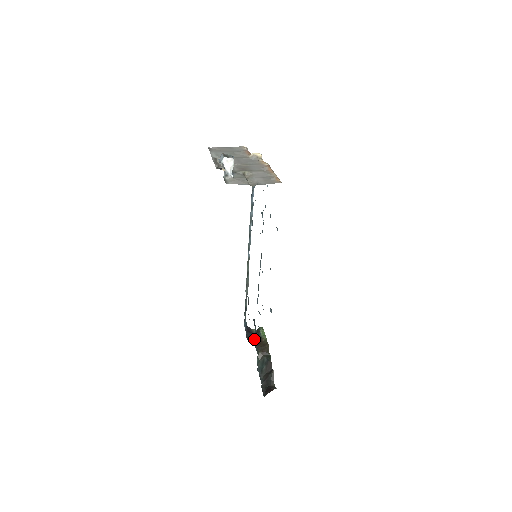
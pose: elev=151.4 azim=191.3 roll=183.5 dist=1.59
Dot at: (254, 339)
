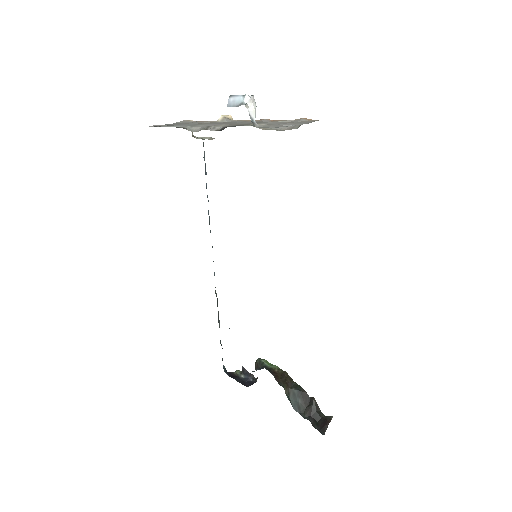
Dot at: (248, 381)
